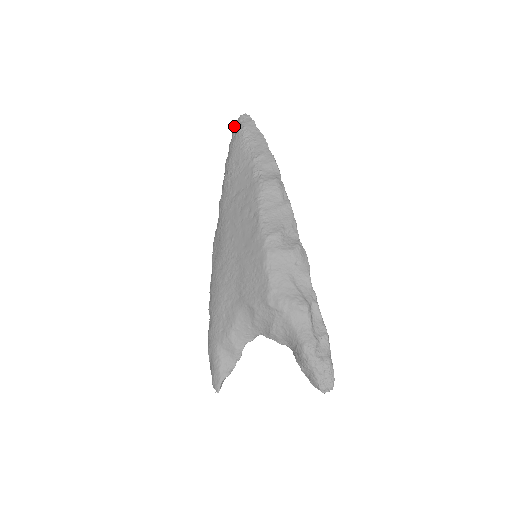
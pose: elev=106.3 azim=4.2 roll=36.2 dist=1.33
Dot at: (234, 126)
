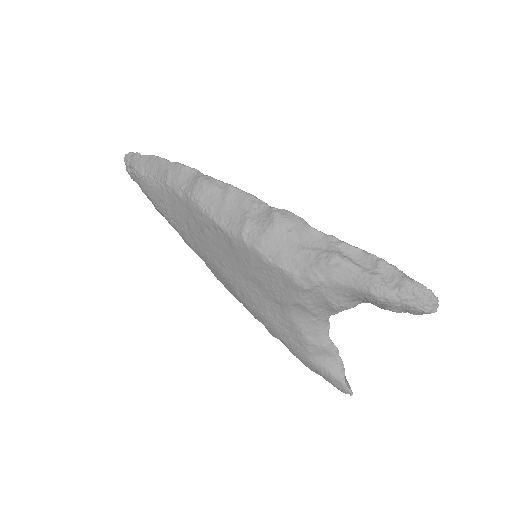
Dot at: occluded
